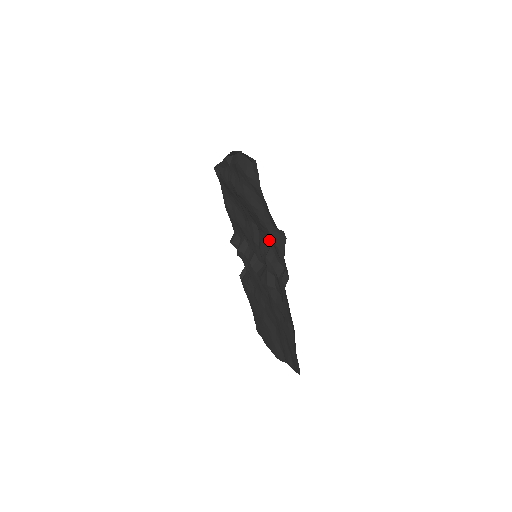
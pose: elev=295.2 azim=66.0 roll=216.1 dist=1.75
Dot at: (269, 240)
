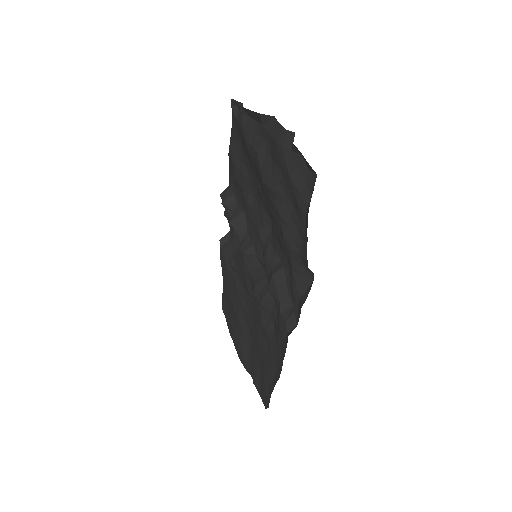
Dot at: (285, 260)
